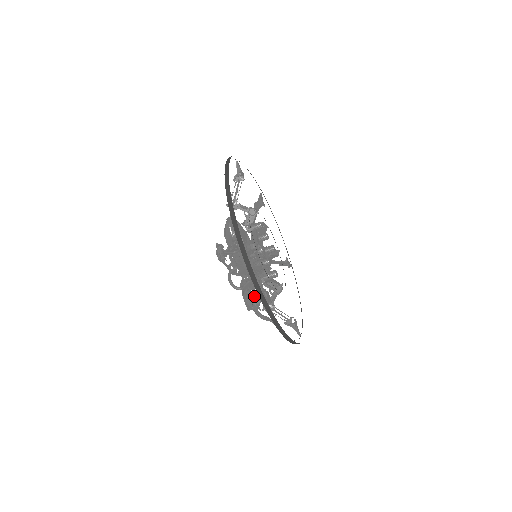
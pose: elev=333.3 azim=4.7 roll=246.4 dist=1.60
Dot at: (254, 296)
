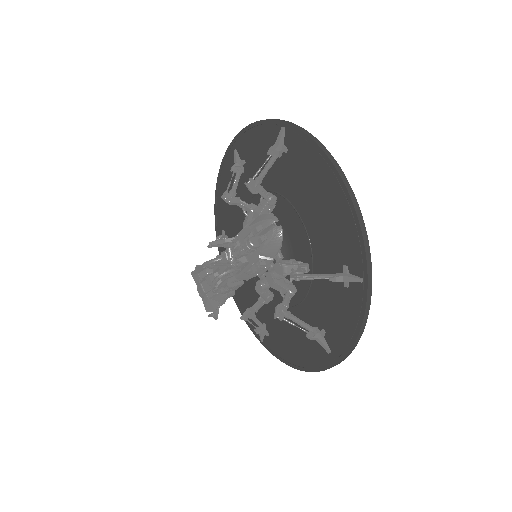
Dot at: (226, 298)
